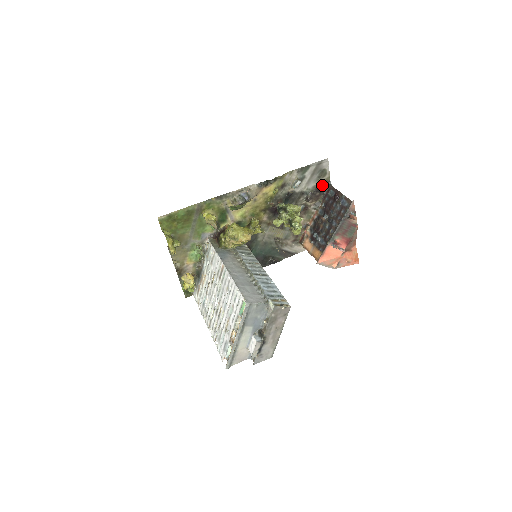
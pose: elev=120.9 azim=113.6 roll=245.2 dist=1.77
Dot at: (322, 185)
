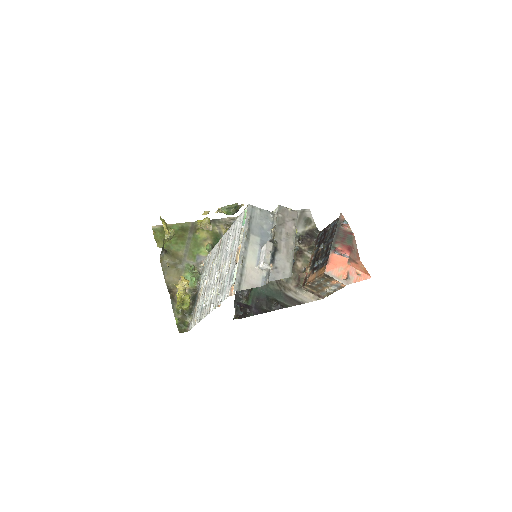
Dot at: (311, 232)
